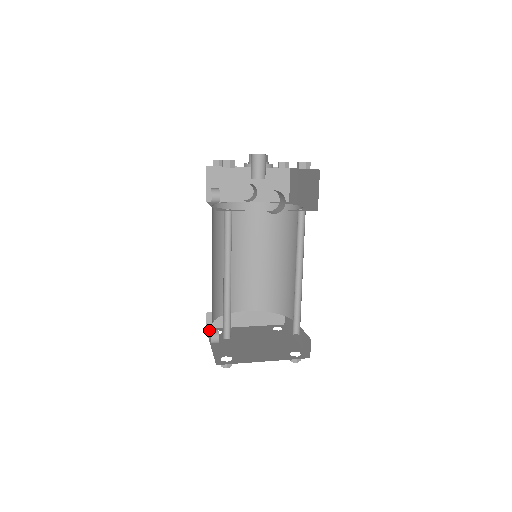
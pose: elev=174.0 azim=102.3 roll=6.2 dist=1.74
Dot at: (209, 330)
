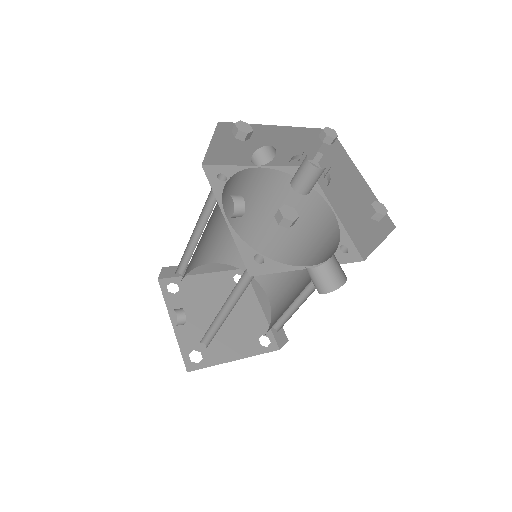
Dot at: (162, 283)
